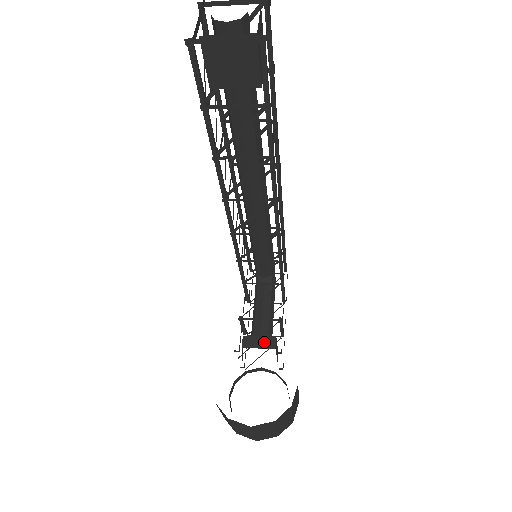
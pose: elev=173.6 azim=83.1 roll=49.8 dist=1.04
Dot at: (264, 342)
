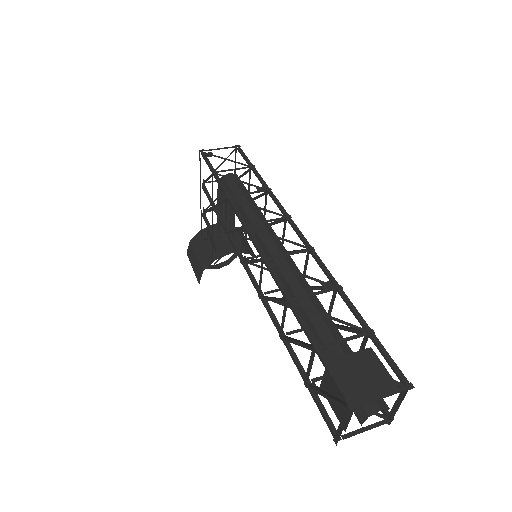
Dot at: occluded
